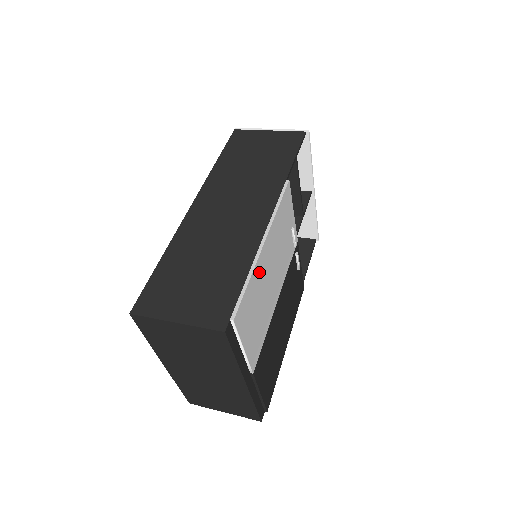
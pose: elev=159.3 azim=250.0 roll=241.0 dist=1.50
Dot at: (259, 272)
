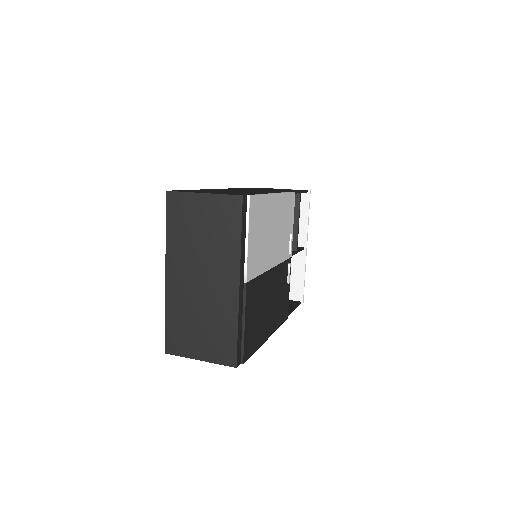
Dot at: (268, 206)
